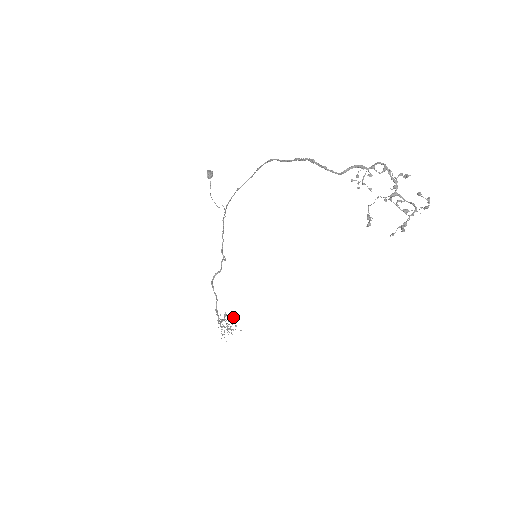
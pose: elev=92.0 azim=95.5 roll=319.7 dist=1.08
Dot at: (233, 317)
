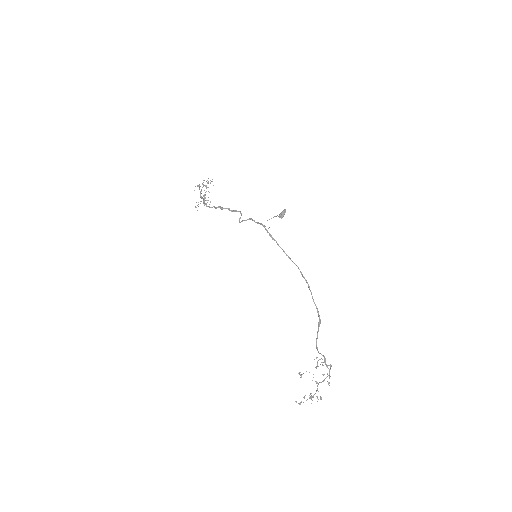
Dot at: occluded
